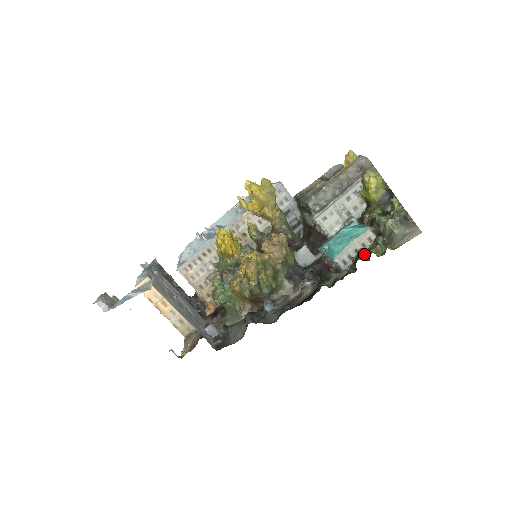
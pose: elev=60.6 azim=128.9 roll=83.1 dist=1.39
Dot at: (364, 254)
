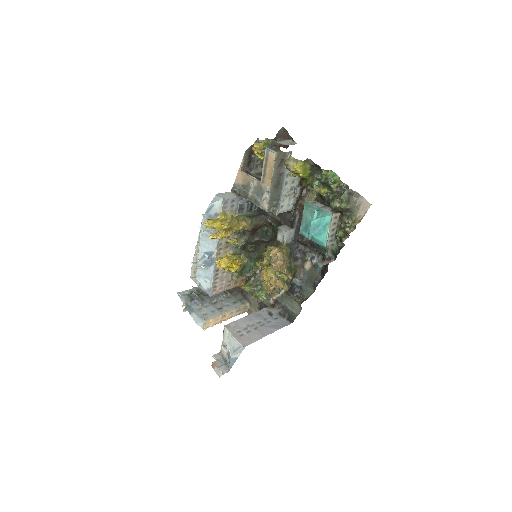
Dot at: (343, 235)
